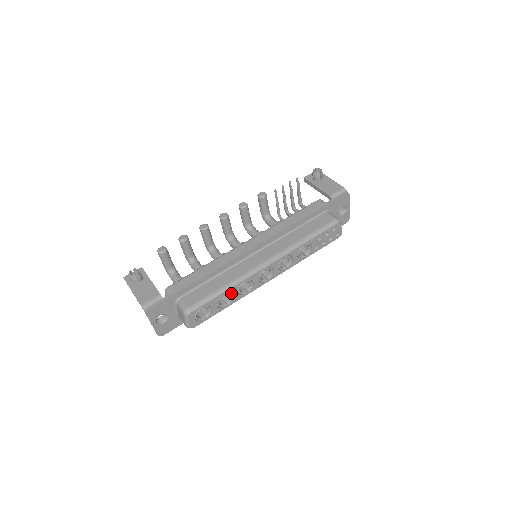
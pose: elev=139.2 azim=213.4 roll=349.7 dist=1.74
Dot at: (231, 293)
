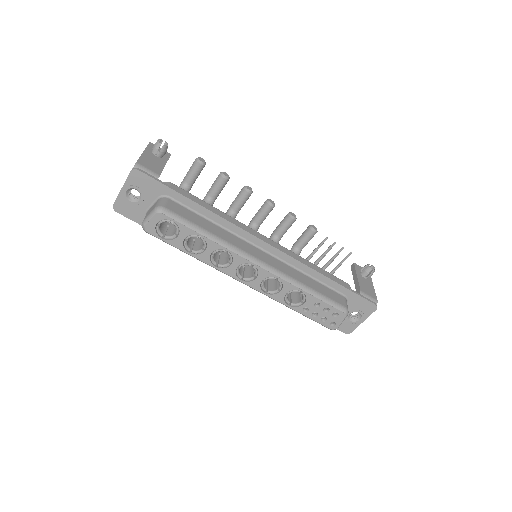
Dot at: (206, 247)
